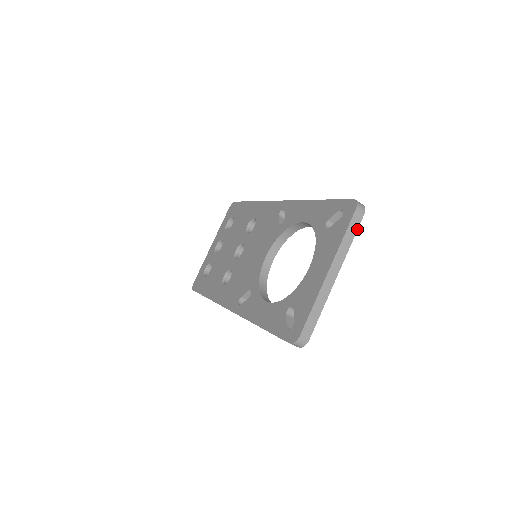
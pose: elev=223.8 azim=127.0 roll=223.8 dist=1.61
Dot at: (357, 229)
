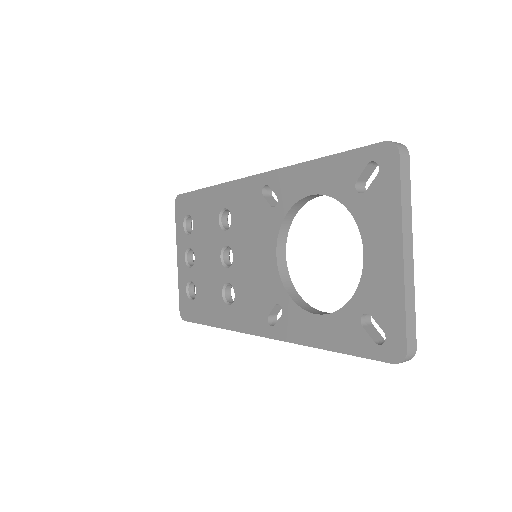
Dot at: (409, 179)
